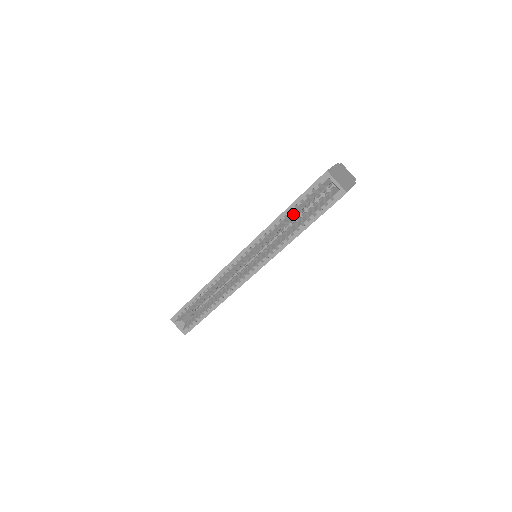
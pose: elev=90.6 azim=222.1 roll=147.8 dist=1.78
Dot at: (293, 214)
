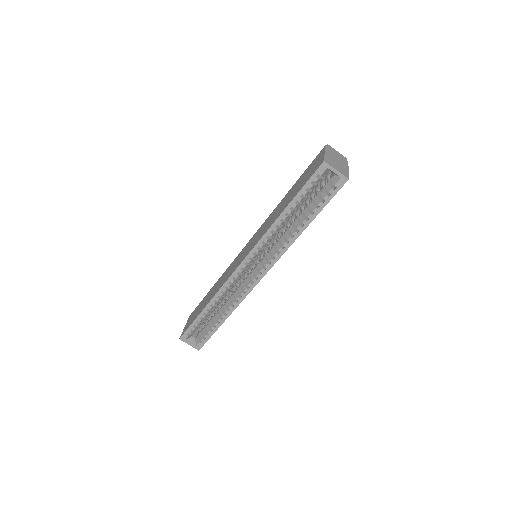
Dot at: (294, 210)
